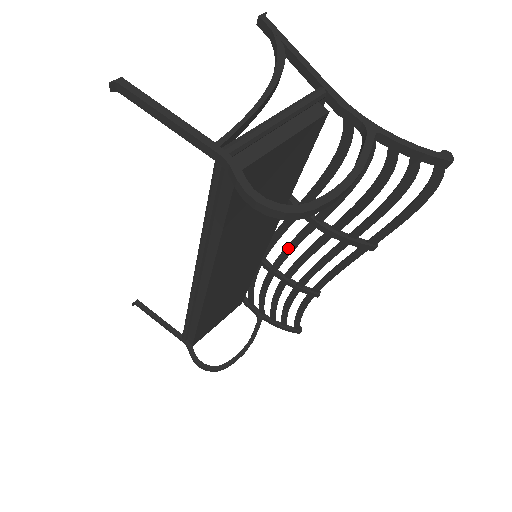
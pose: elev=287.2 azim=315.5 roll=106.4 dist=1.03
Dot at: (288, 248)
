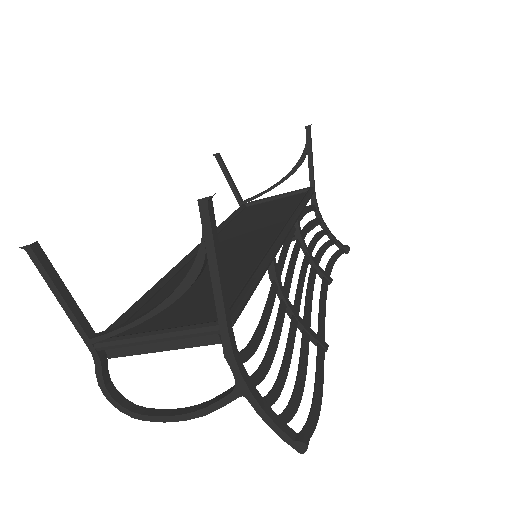
Dot at: (291, 264)
